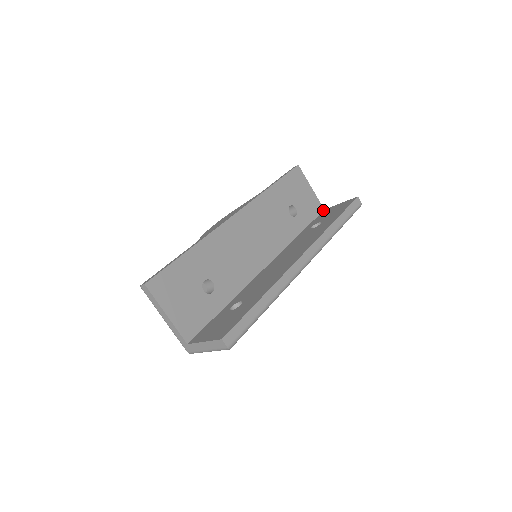
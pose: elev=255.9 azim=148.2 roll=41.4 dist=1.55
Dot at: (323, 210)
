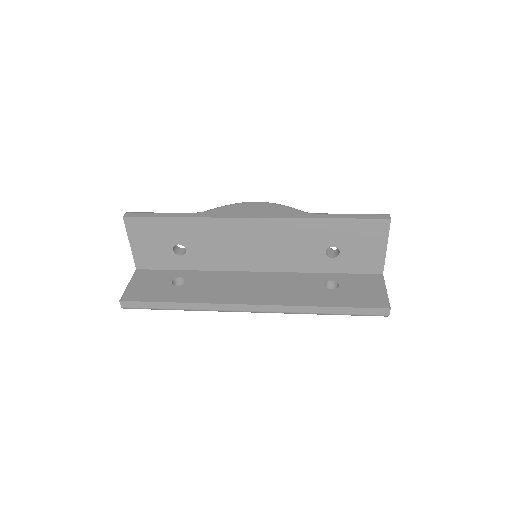
Dot at: (380, 273)
